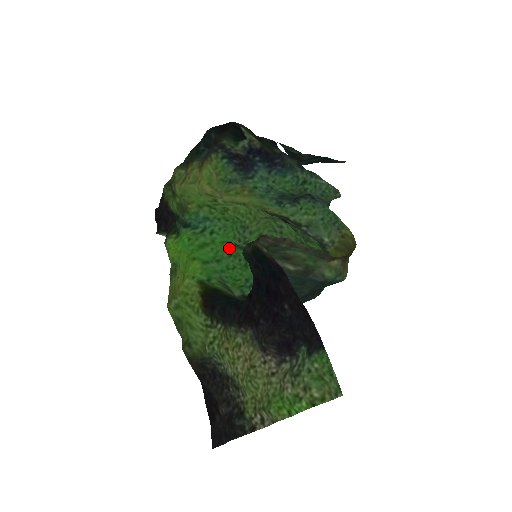
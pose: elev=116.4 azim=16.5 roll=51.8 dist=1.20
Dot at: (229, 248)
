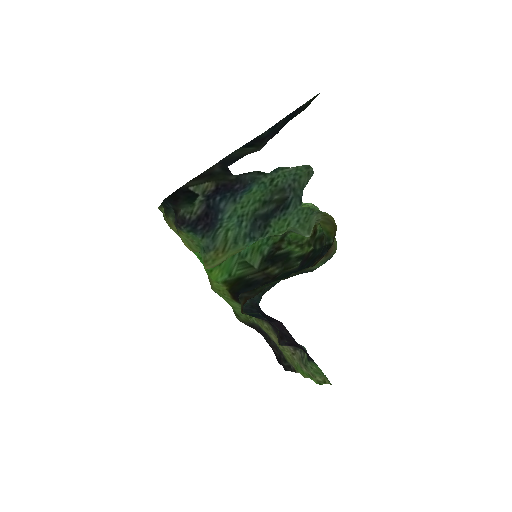
Dot at: occluded
